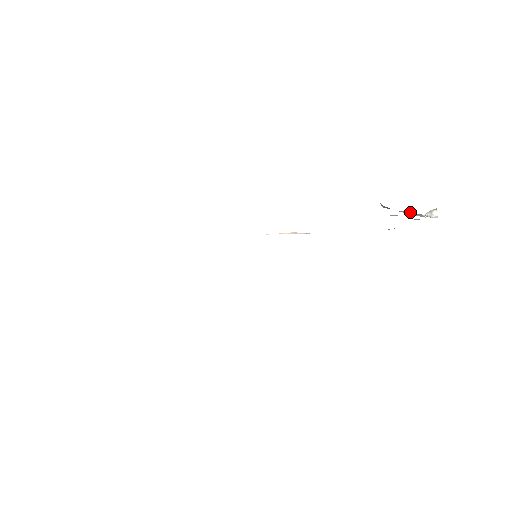
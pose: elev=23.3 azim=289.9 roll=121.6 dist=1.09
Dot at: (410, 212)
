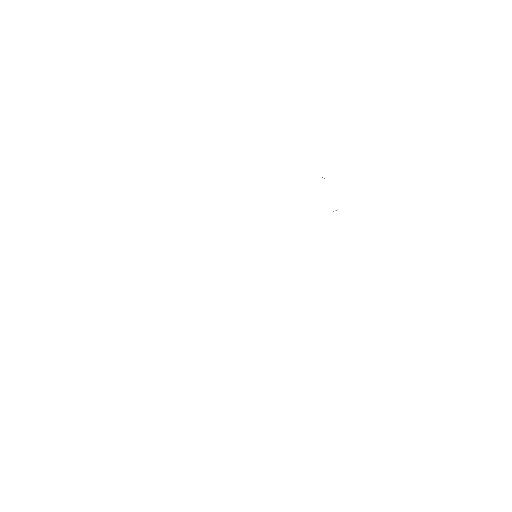
Dot at: occluded
